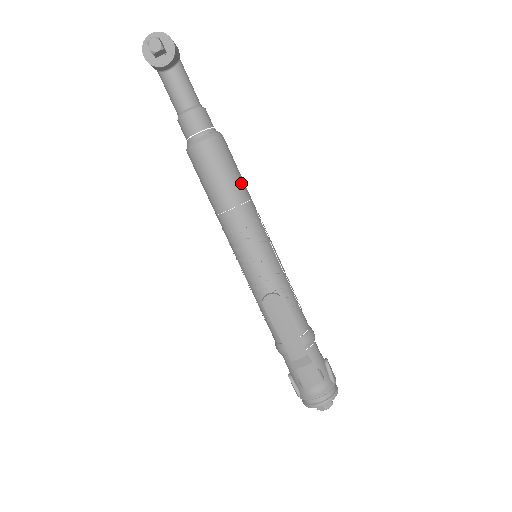
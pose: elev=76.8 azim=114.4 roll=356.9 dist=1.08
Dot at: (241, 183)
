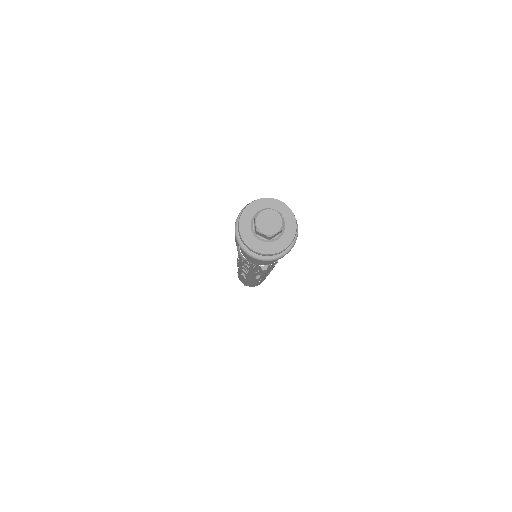
Dot at: occluded
